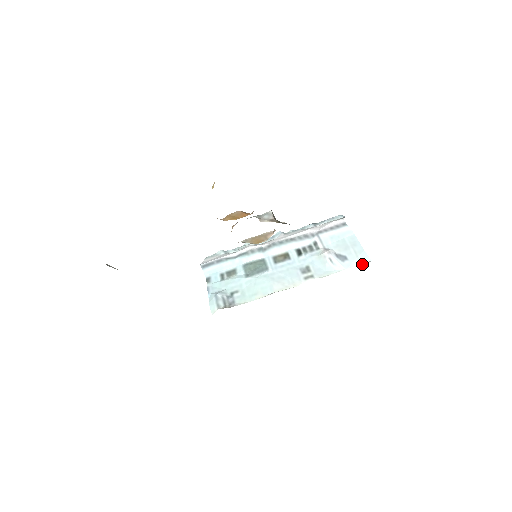
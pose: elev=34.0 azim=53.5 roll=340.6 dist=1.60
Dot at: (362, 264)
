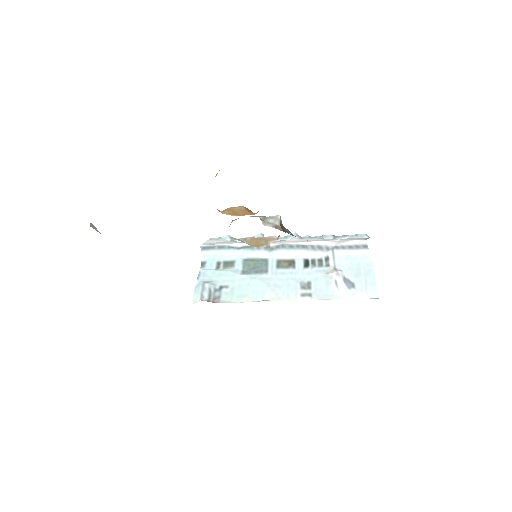
Dot at: (368, 298)
